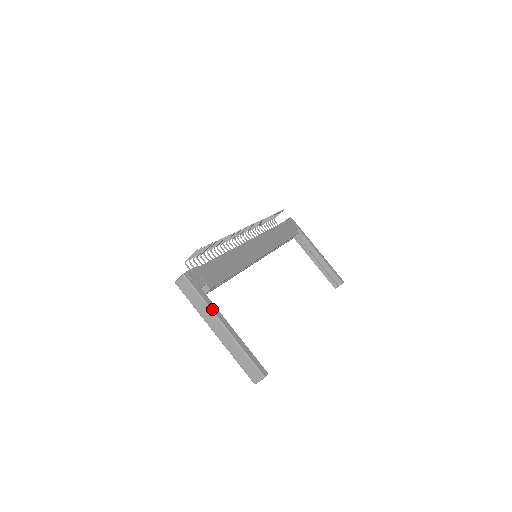
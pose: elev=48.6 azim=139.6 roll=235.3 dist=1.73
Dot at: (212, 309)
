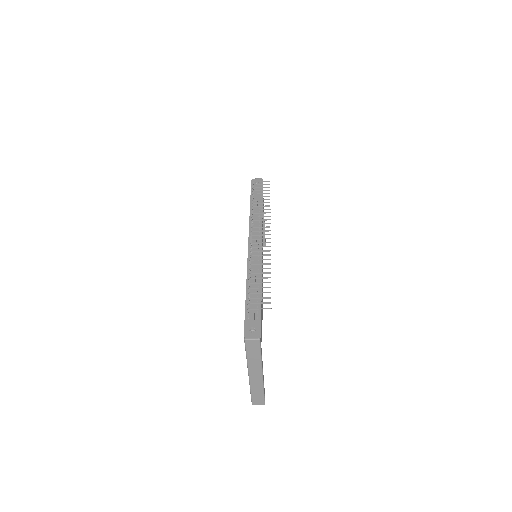
Dot at: (262, 364)
